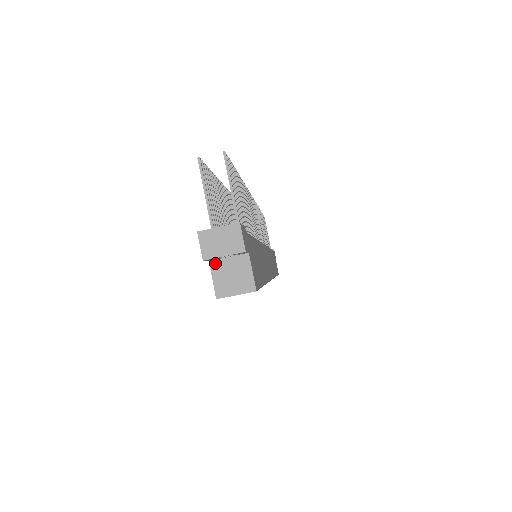
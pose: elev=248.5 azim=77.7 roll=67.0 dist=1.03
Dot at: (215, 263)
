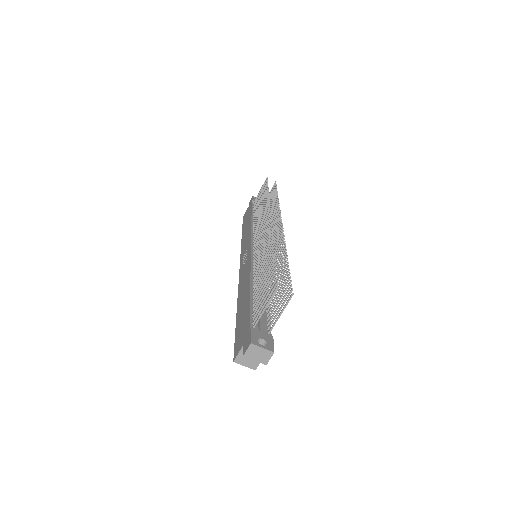
Dot at: occluded
